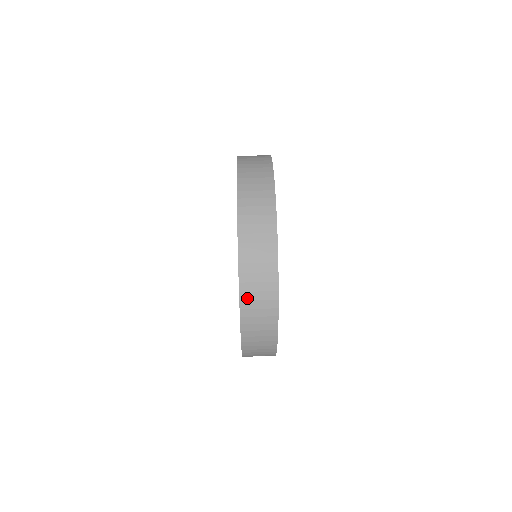
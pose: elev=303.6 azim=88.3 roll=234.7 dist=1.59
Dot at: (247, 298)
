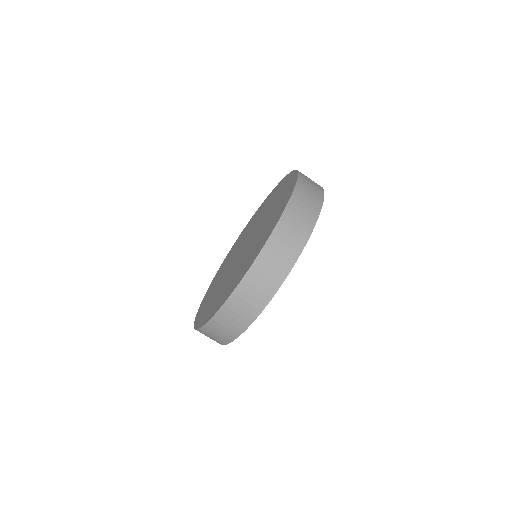
Dot at: (218, 321)
